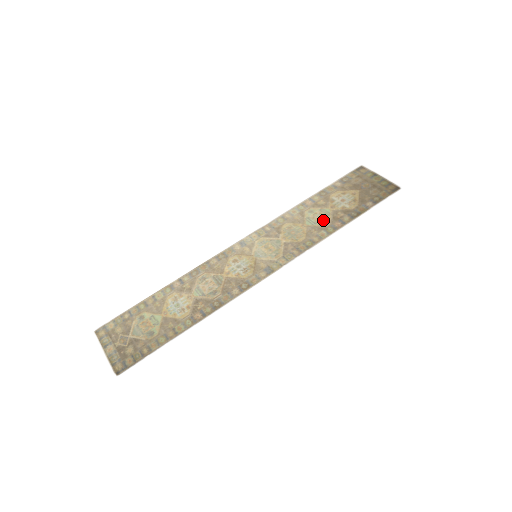
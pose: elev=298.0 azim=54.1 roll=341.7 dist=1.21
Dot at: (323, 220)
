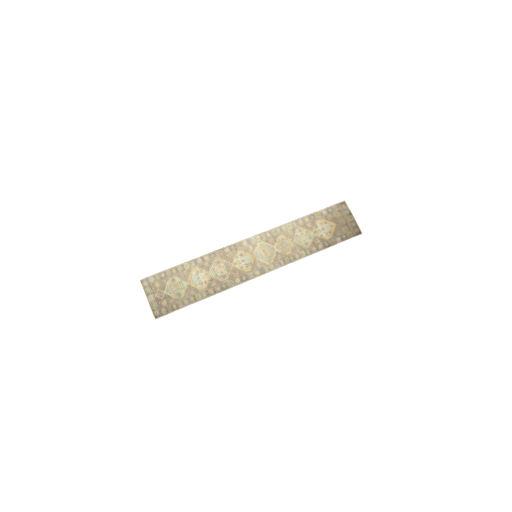
Dot at: (306, 242)
